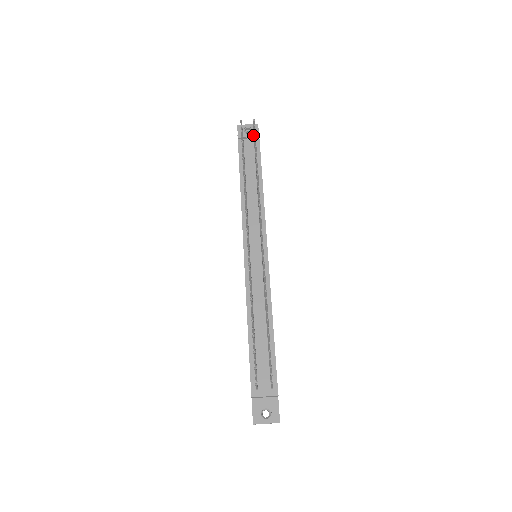
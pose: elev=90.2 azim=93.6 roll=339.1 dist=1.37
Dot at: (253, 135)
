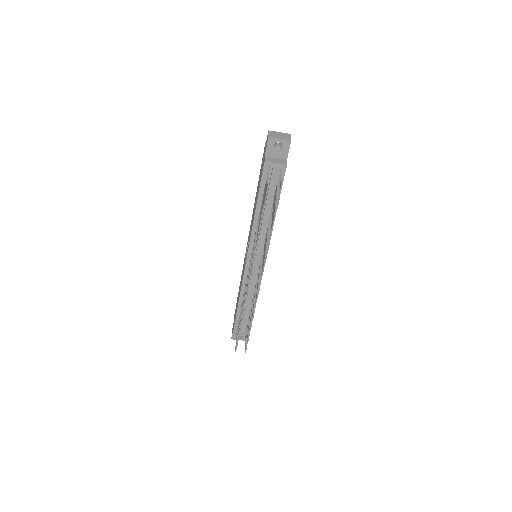
Dot at: (281, 165)
